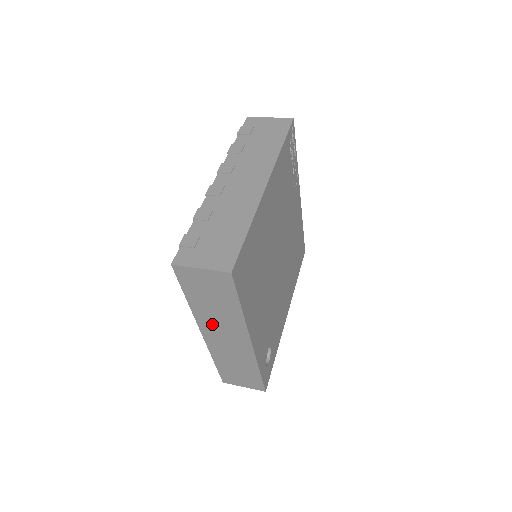
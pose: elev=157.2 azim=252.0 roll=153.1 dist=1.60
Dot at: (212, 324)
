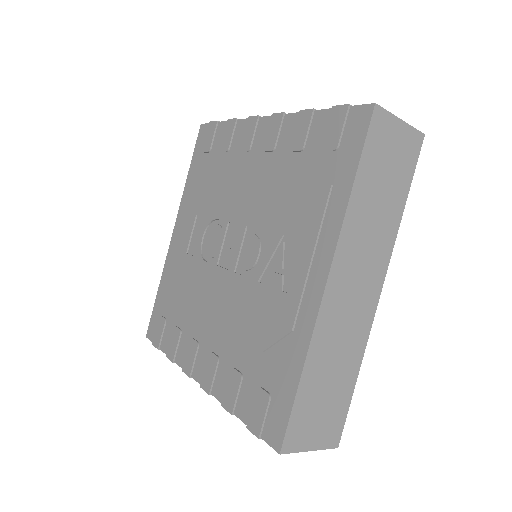
Dot at: (355, 248)
